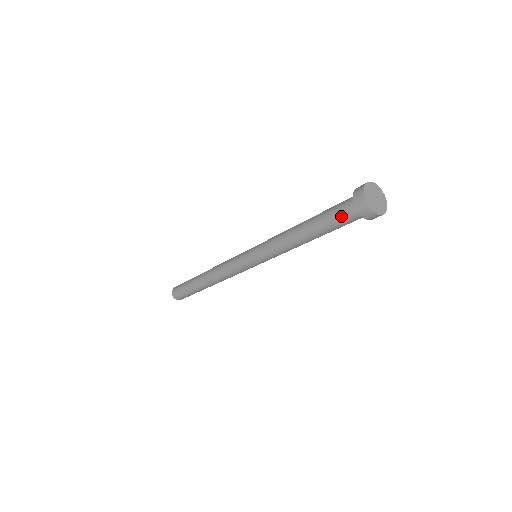
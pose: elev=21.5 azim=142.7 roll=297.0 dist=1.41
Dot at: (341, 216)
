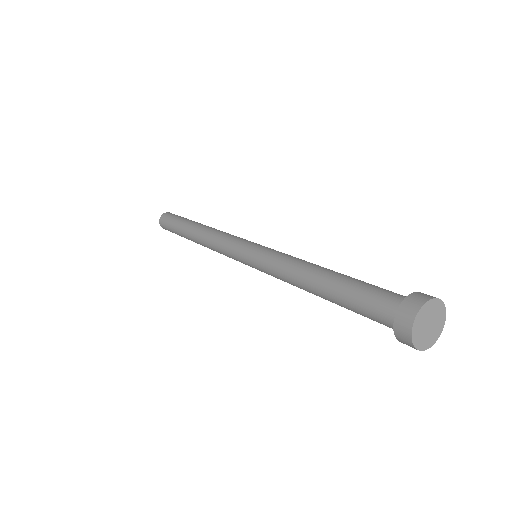
Dot at: (371, 307)
